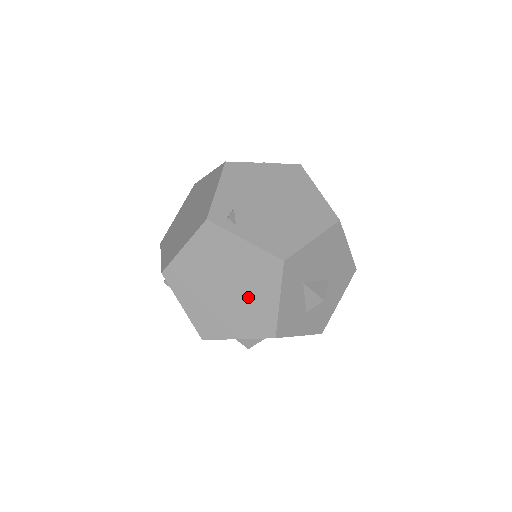
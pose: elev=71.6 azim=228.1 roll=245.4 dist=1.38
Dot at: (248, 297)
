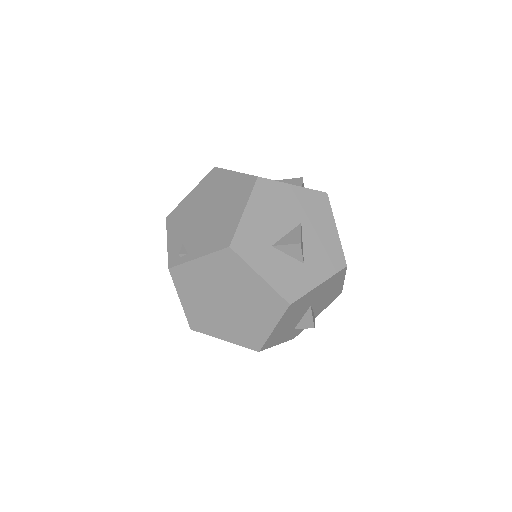
Dot at: (243, 294)
